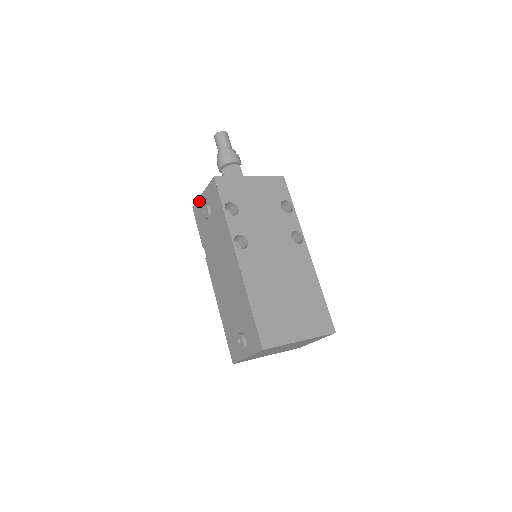
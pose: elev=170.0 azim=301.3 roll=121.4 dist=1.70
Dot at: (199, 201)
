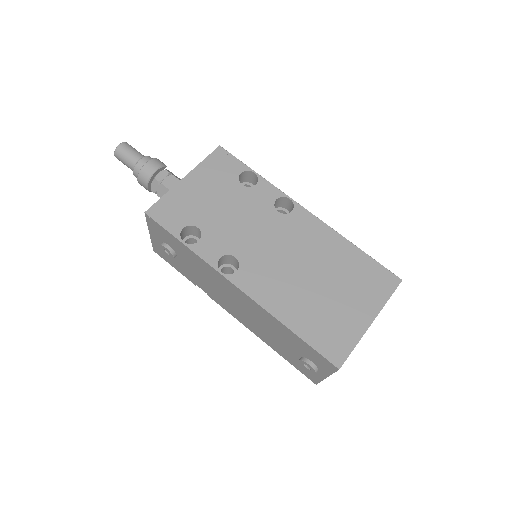
Dot at: (153, 243)
